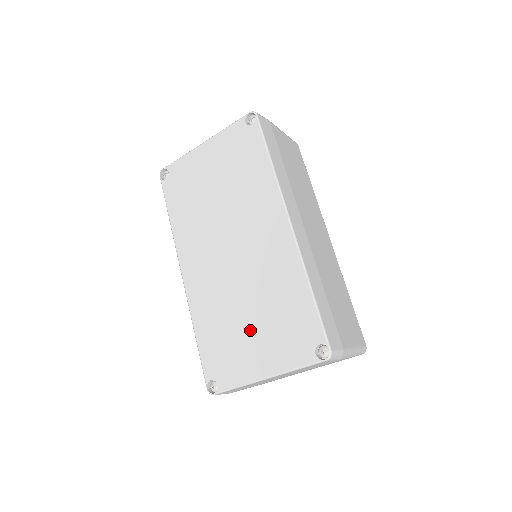
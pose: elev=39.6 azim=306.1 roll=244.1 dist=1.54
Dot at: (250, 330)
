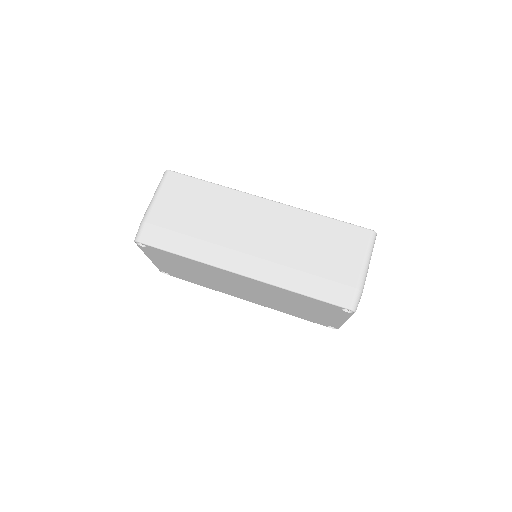
Dot at: (307, 311)
